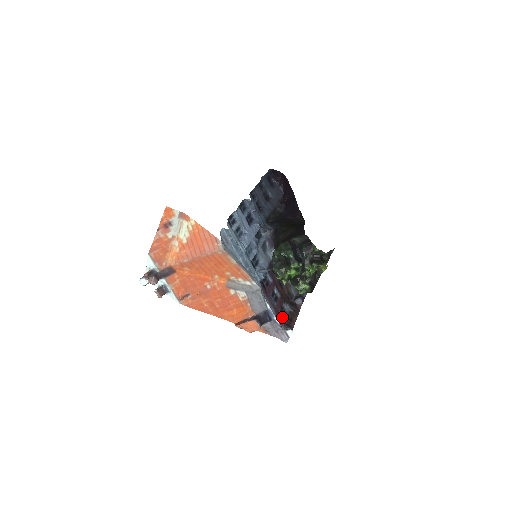
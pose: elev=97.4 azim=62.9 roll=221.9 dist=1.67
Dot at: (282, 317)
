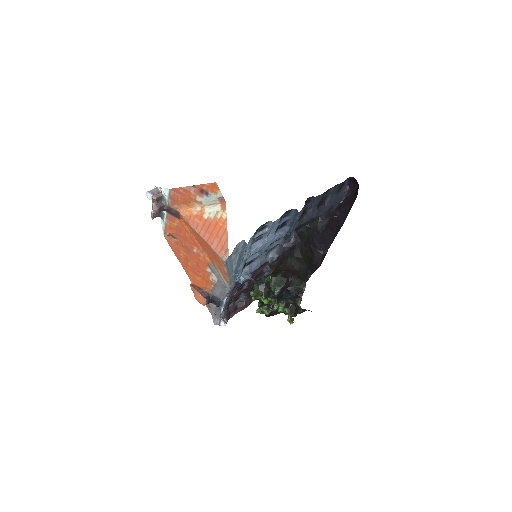
Dot at: (232, 302)
